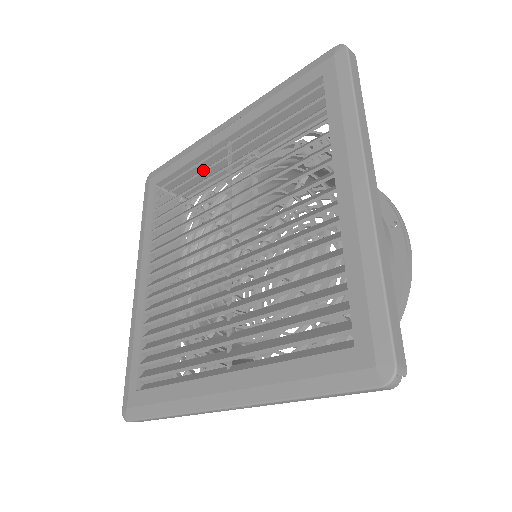
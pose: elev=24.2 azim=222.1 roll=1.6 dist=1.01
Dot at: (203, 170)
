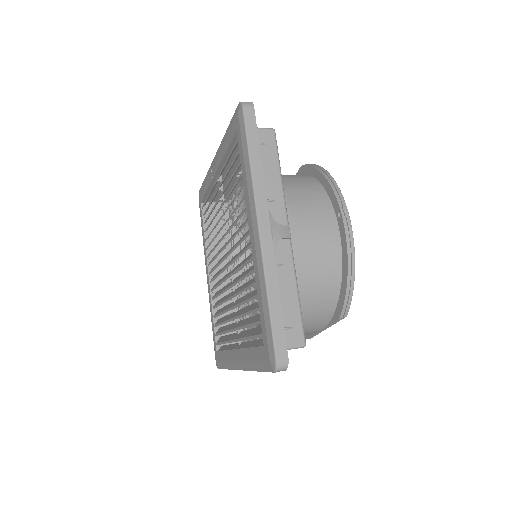
Dot at: (213, 197)
